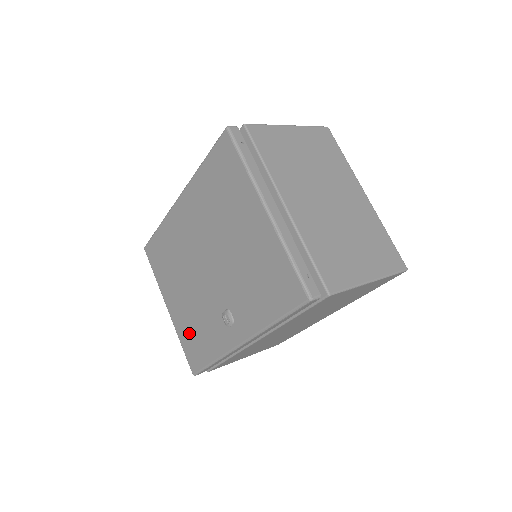
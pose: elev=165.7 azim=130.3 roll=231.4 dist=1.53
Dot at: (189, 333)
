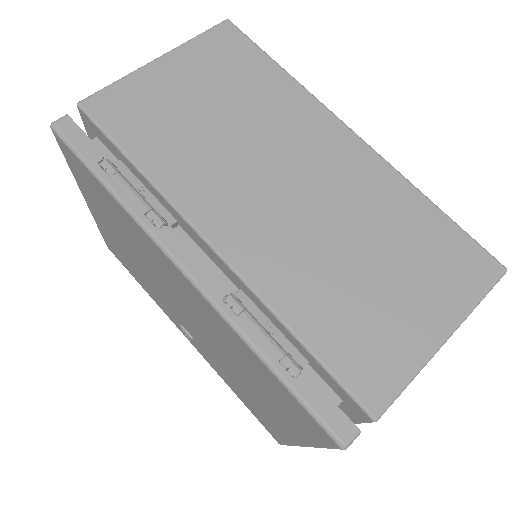
Dot at: (118, 251)
